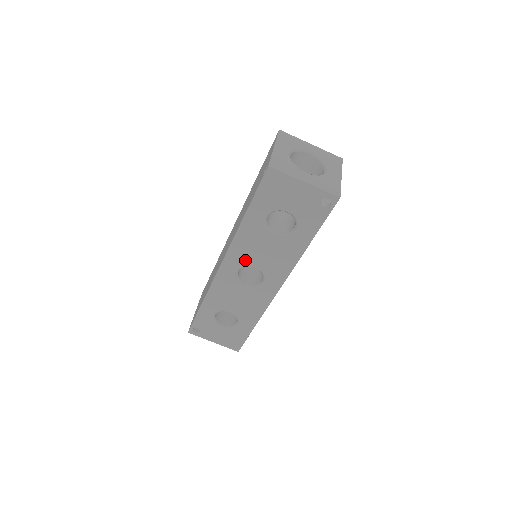
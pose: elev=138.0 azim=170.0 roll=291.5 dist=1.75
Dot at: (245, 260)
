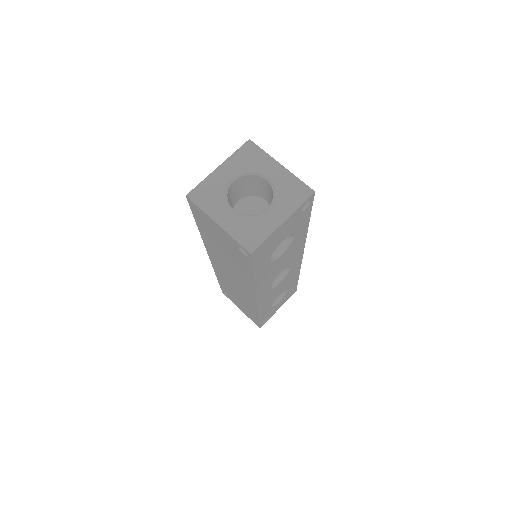
Dot at: (271, 281)
